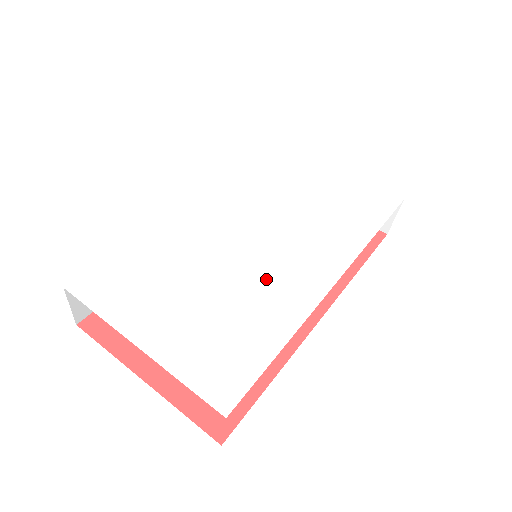
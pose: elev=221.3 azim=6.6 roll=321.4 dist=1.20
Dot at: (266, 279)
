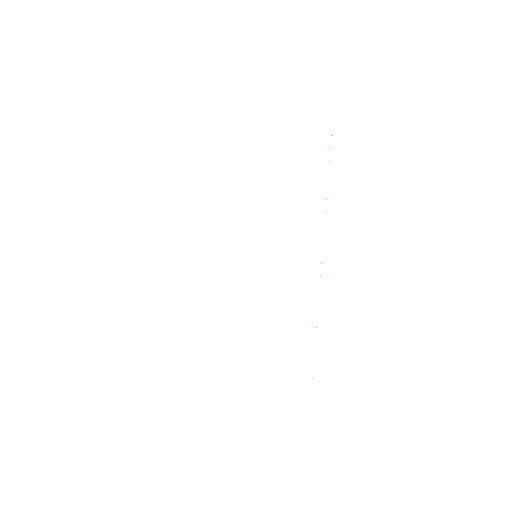
Dot at: (279, 293)
